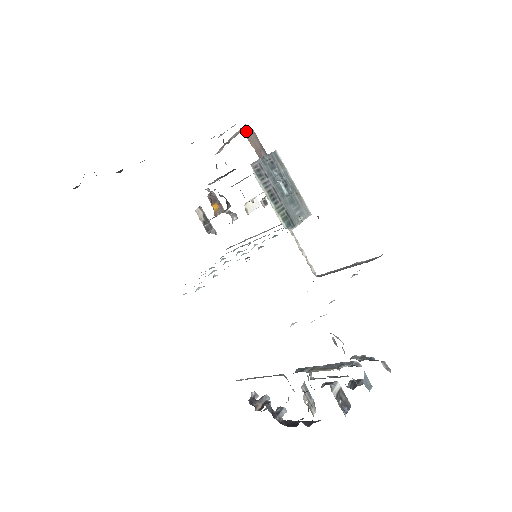
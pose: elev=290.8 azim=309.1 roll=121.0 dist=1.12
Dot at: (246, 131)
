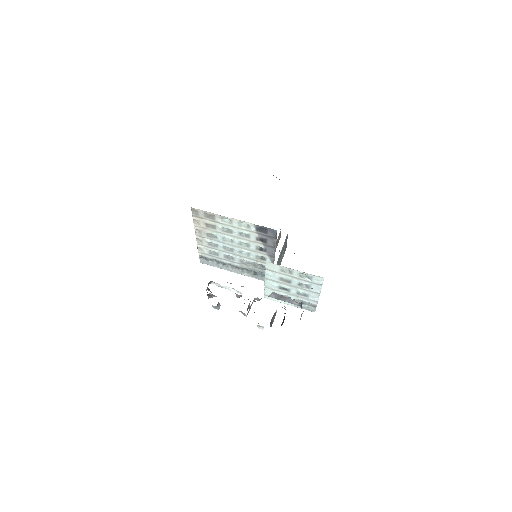
Dot at: (280, 232)
